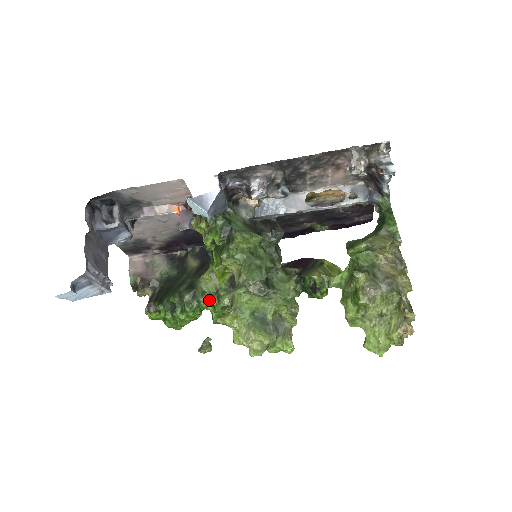
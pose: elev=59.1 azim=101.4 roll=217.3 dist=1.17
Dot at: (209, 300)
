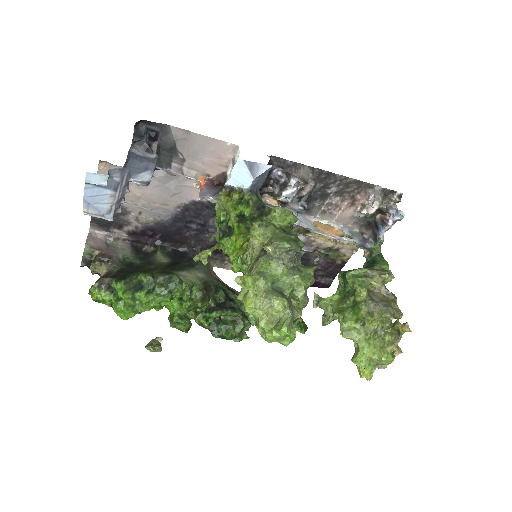
Dot at: (183, 291)
